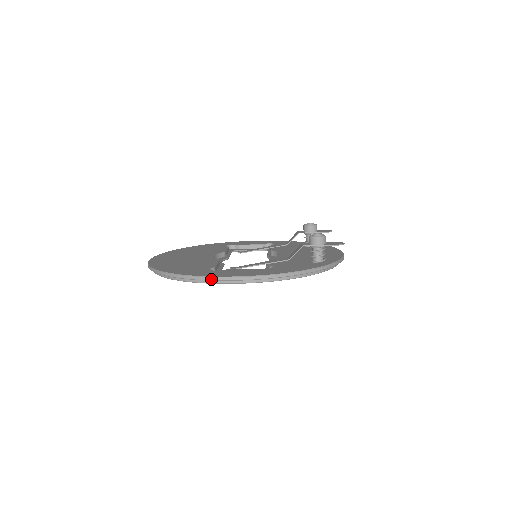
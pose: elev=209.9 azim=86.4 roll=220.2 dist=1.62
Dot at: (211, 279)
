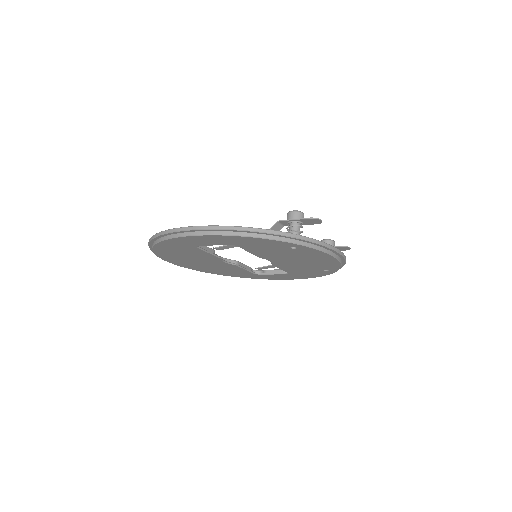
Dot at: (172, 231)
